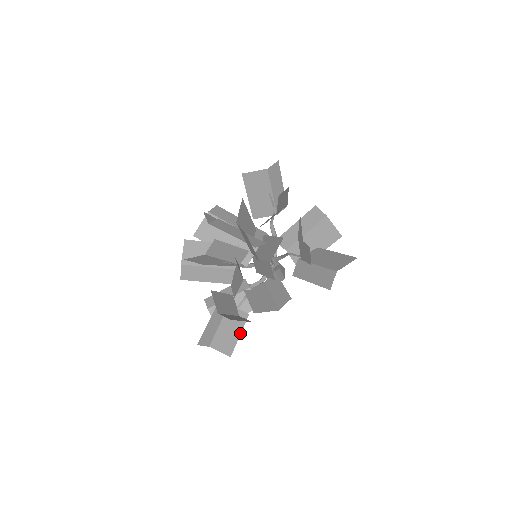
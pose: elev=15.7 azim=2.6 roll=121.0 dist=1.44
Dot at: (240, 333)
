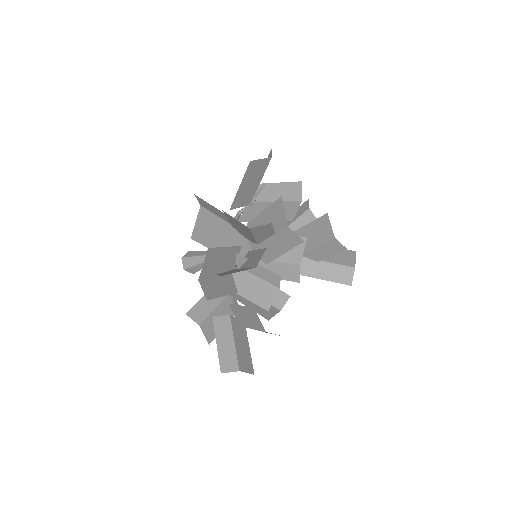
Dot at: (248, 345)
